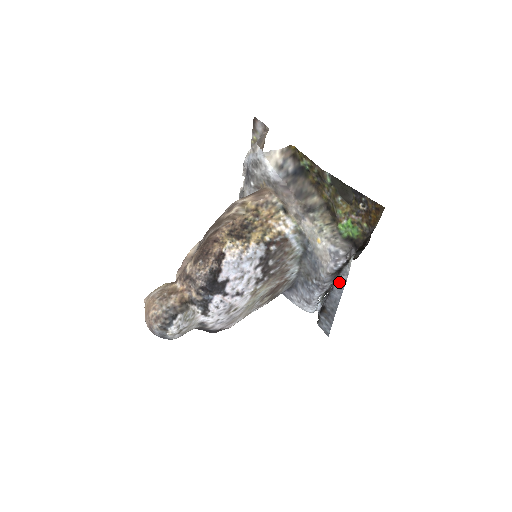
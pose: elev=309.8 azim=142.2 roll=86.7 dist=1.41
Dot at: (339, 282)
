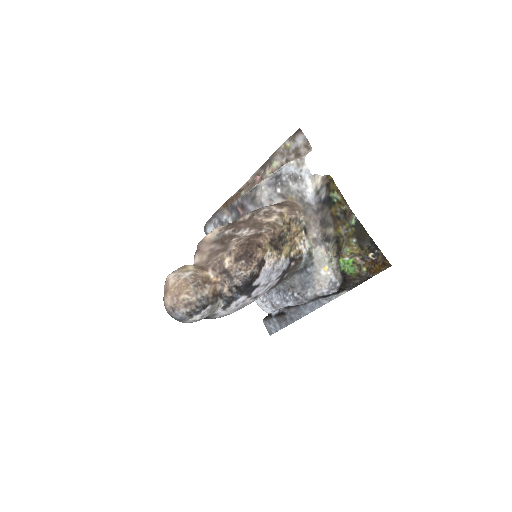
Dot at: (317, 303)
